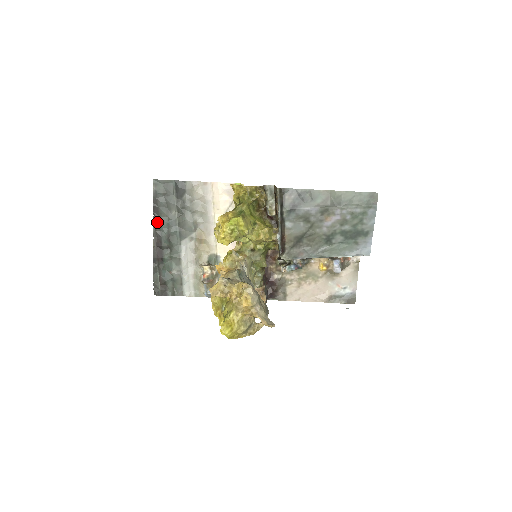
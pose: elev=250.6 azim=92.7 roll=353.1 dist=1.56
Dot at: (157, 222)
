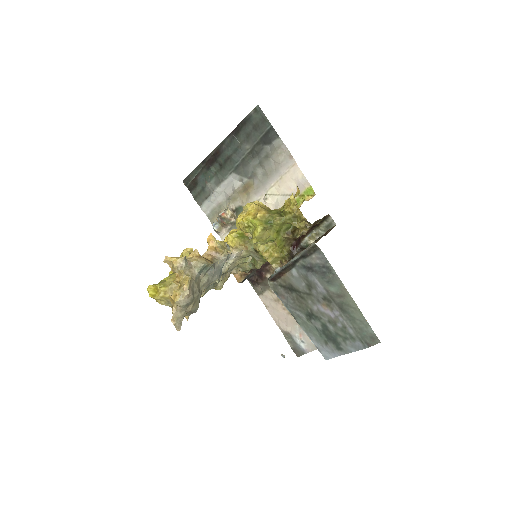
Dot at: (230, 139)
